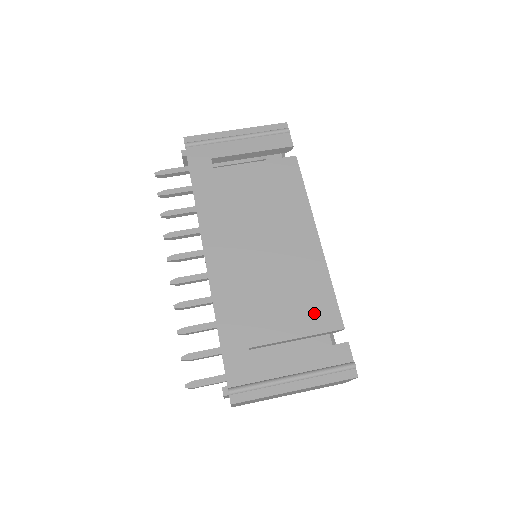
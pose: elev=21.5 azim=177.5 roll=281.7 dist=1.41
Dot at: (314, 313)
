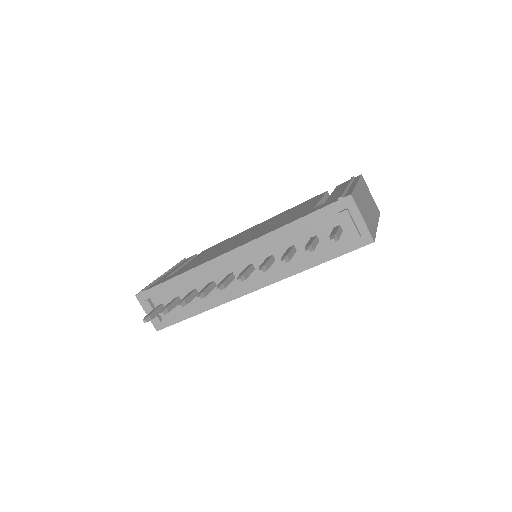
Dot at: (309, 202)
